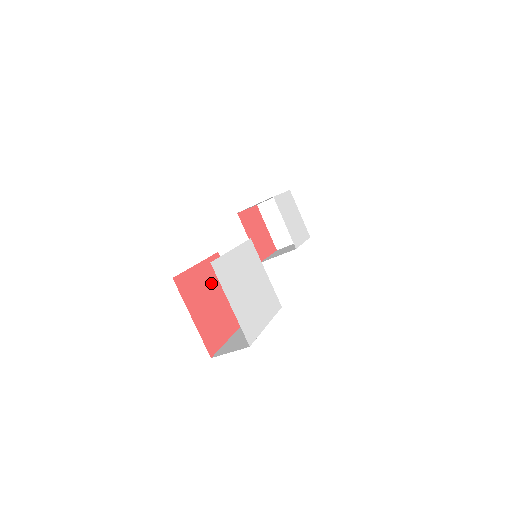
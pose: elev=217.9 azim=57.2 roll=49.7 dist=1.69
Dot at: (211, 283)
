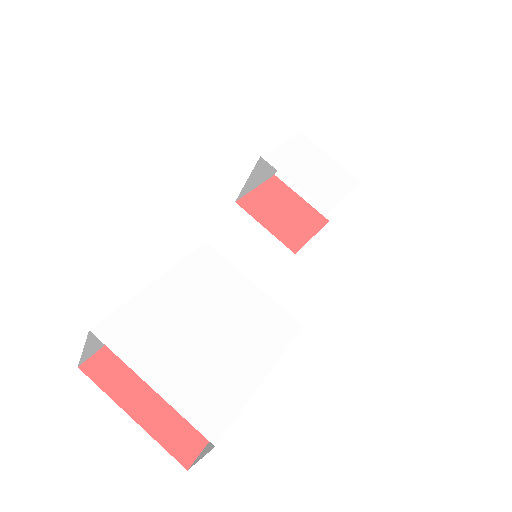
Dot at: occluded
